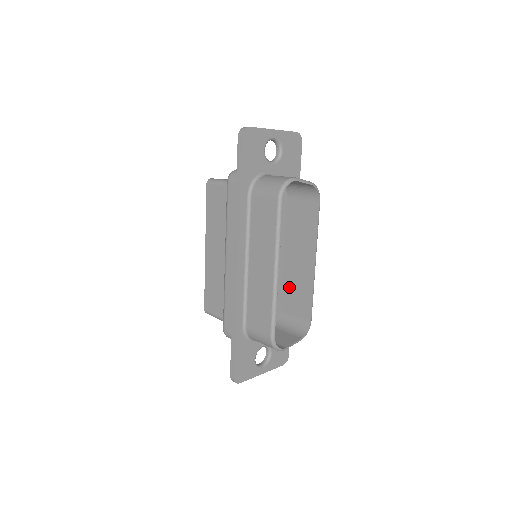
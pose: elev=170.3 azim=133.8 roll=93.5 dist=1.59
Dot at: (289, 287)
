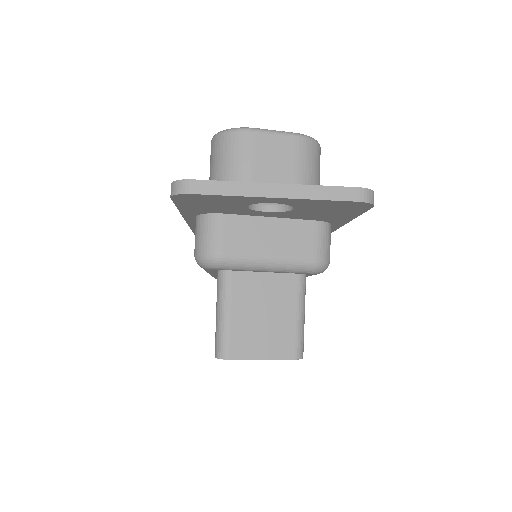
Dot at: occluded
